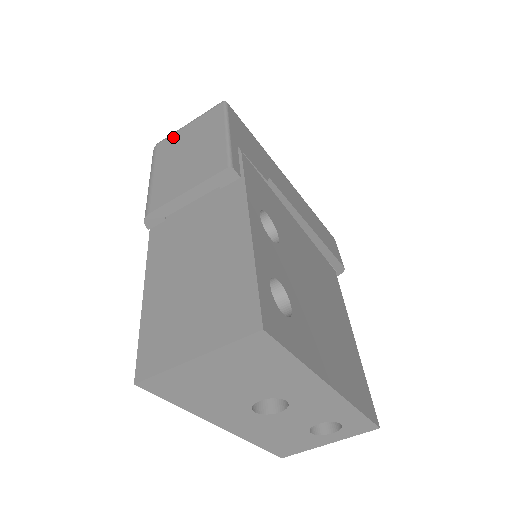
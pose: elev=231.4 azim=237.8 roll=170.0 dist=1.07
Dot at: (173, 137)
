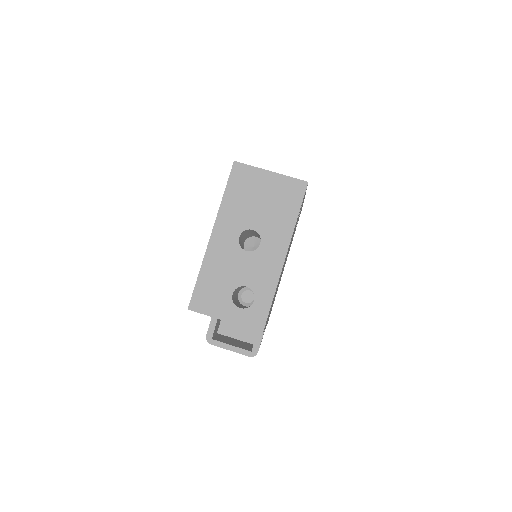
Dot at: occluded
